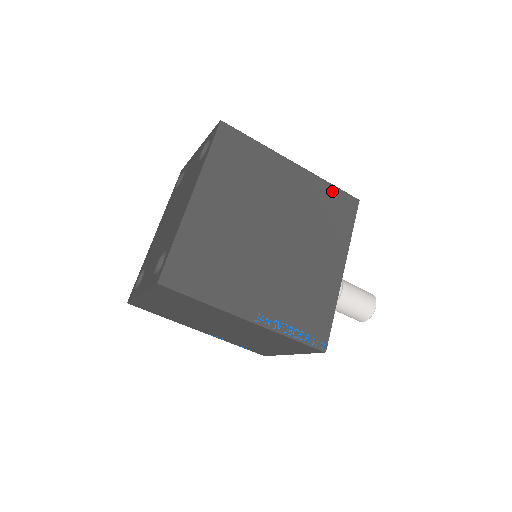
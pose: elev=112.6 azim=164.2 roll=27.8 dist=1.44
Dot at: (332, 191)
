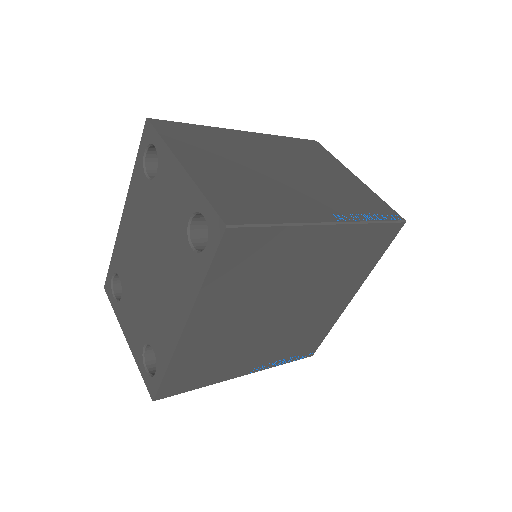
Dot at: (373, 231)
